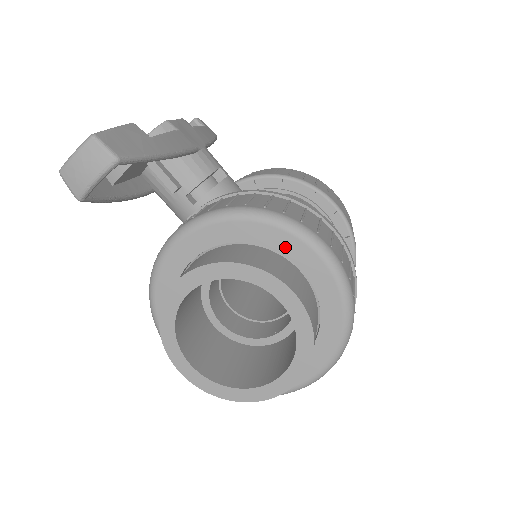
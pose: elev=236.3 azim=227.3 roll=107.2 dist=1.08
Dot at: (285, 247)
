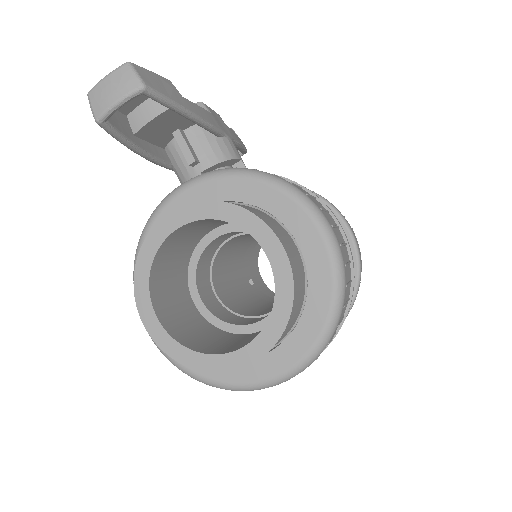
Dot at: (284, 213)
